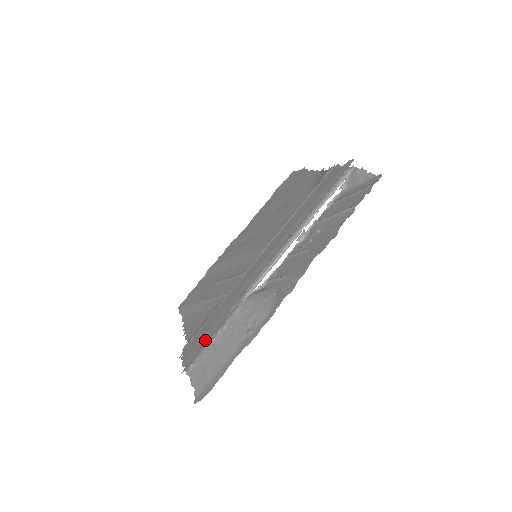
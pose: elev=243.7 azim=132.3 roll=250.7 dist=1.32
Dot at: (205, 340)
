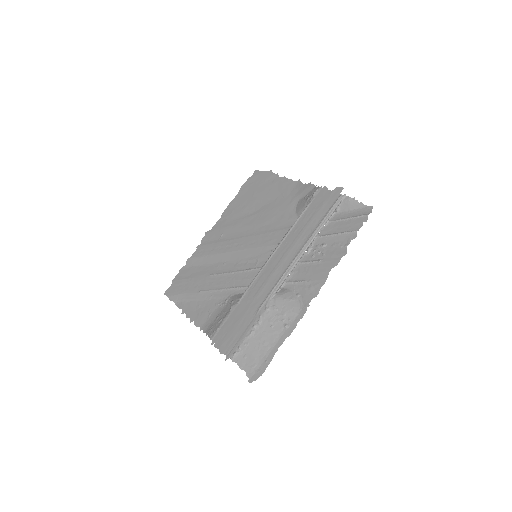
Dot at: (240, 332)
